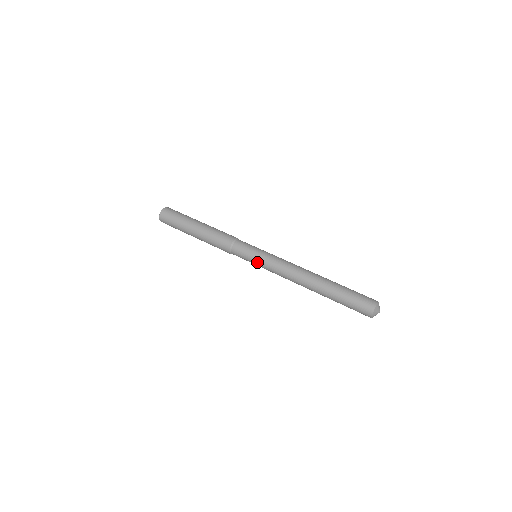
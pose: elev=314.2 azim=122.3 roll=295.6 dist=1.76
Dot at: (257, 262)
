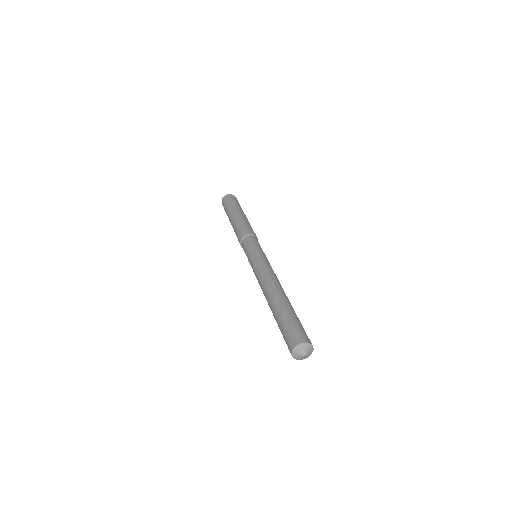
Dot at: (249, 261)
